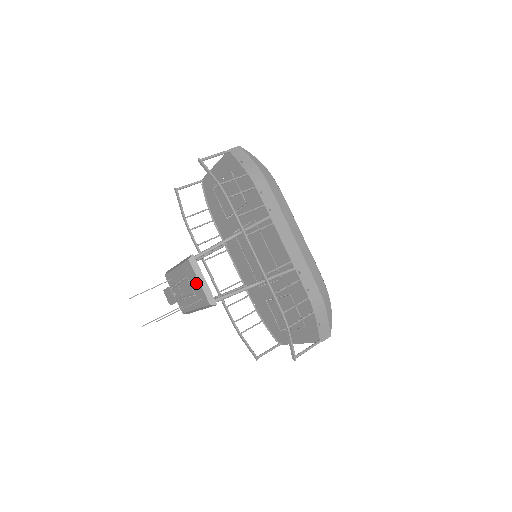
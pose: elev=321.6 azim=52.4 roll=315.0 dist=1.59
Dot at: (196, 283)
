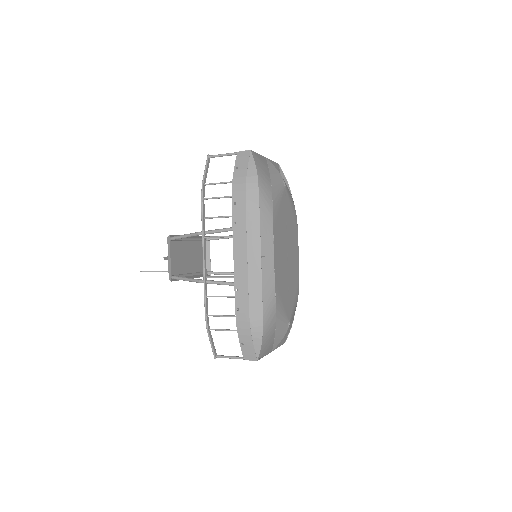
Dot at: (172, 257)
